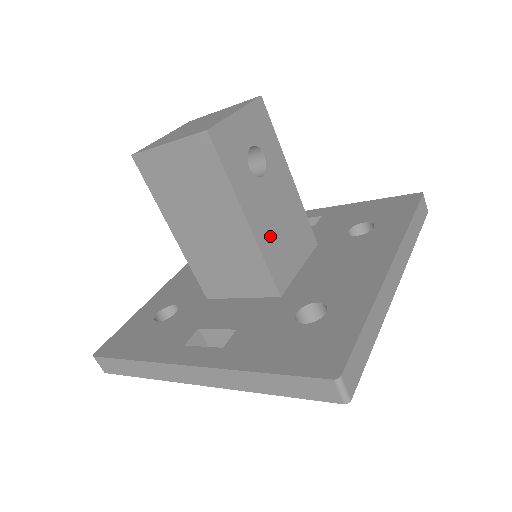
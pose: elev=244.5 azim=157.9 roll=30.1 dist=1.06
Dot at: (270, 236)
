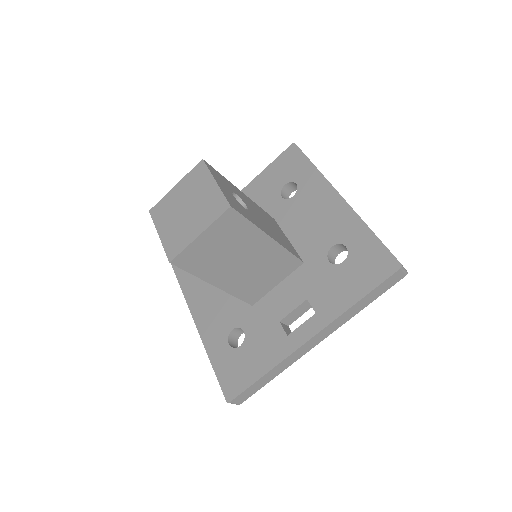
Dot at: (276, 236)
